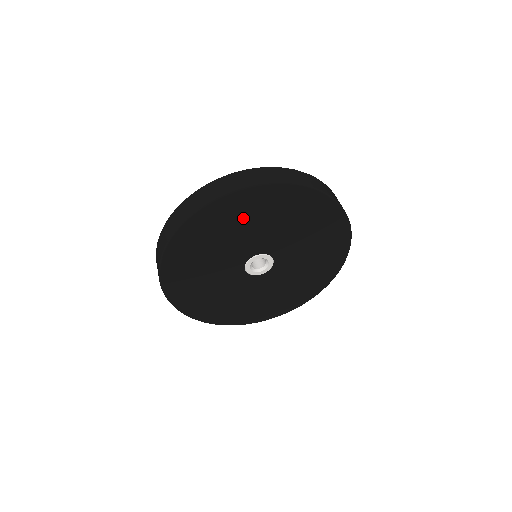
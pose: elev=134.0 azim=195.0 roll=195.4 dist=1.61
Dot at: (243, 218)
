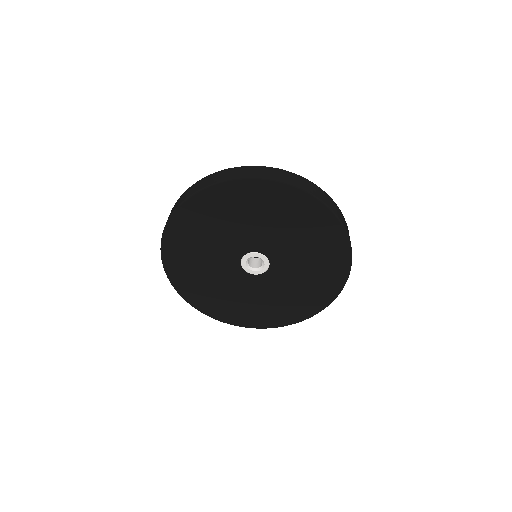
Dot at: (197, 235)
